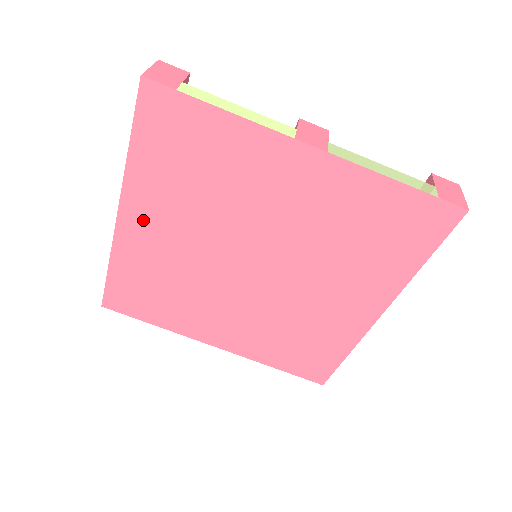
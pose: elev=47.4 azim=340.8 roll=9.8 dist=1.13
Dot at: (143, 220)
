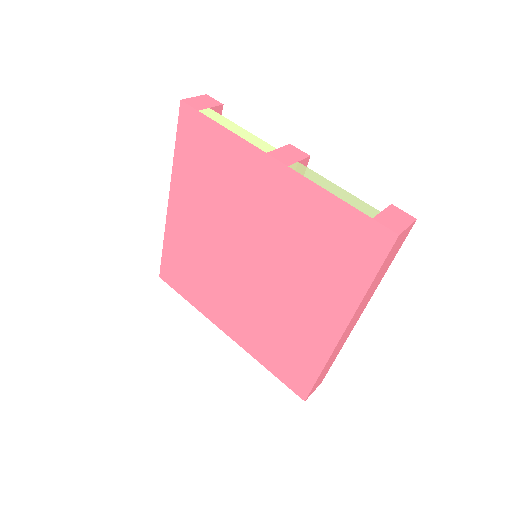
Dot at: (182, 208)
